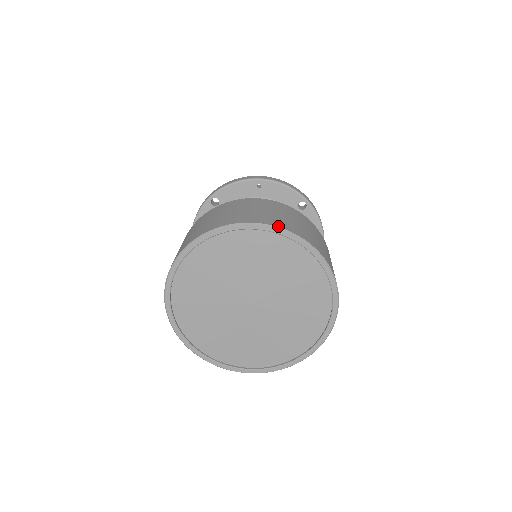
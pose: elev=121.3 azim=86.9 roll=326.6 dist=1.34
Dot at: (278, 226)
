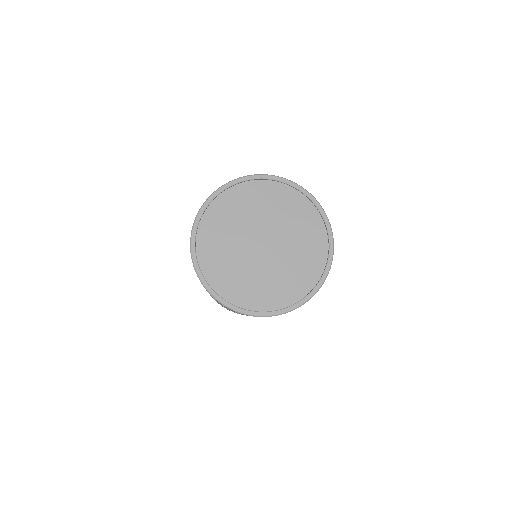
Dot at: (272, 175)
